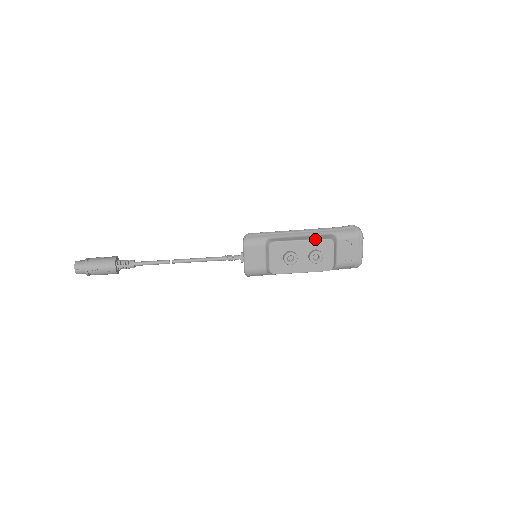
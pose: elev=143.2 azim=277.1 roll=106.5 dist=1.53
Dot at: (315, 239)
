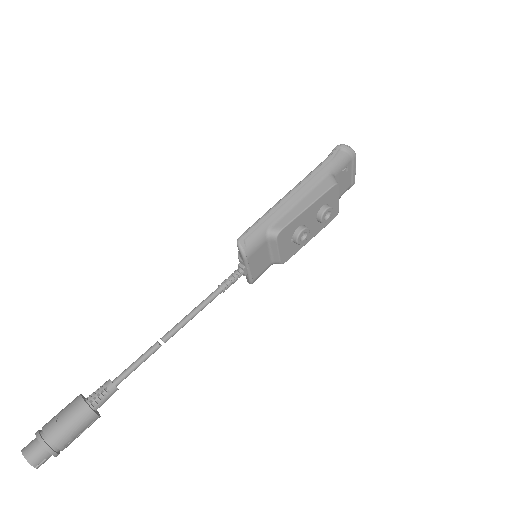
Dot at: (321, 195)
